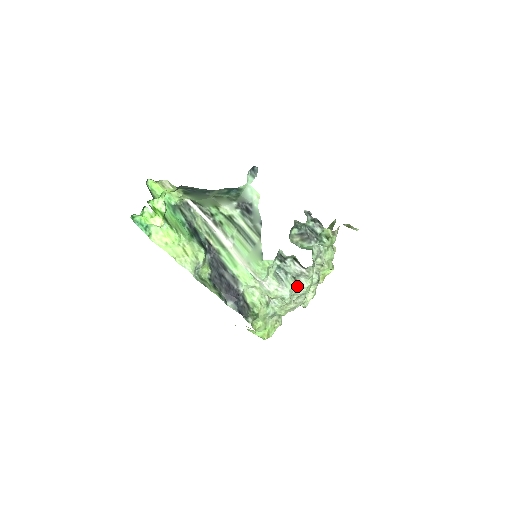
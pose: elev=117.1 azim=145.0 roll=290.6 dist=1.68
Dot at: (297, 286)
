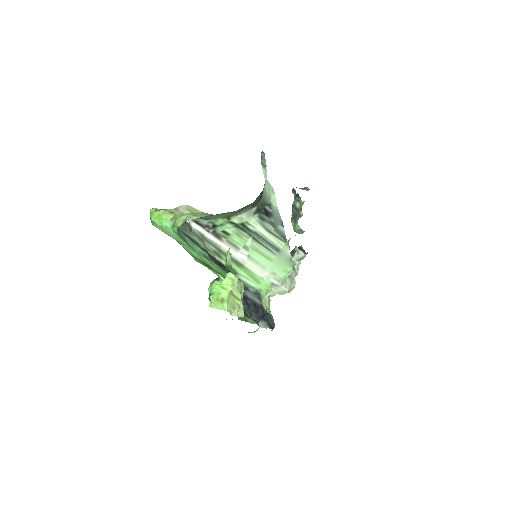
Dot at: (295, 272)
